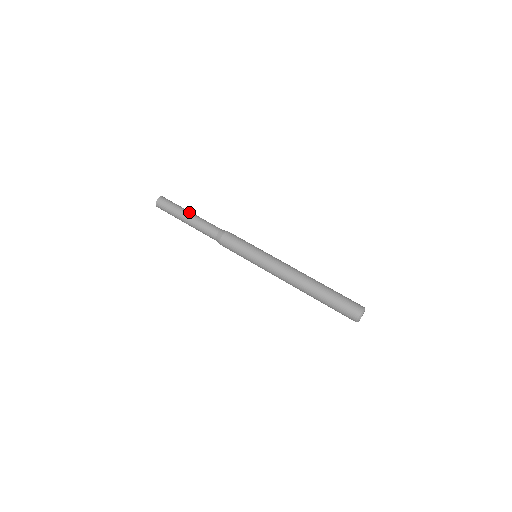
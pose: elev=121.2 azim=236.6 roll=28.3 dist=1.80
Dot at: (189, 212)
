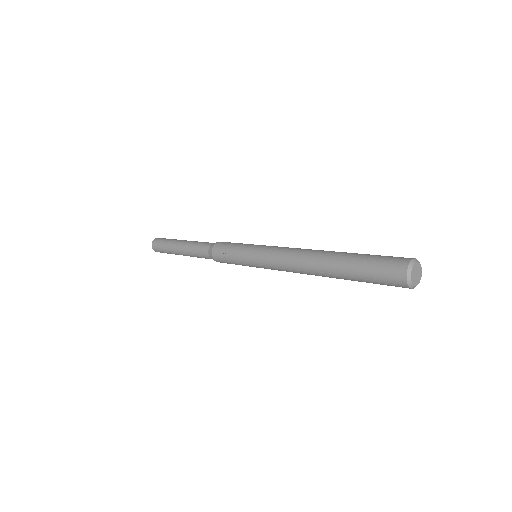
Dot at: occluded
